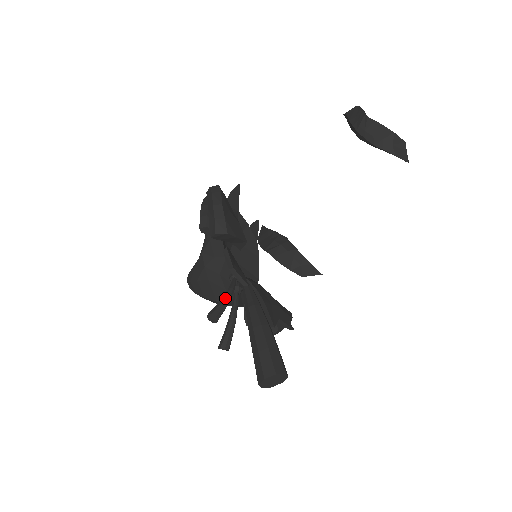
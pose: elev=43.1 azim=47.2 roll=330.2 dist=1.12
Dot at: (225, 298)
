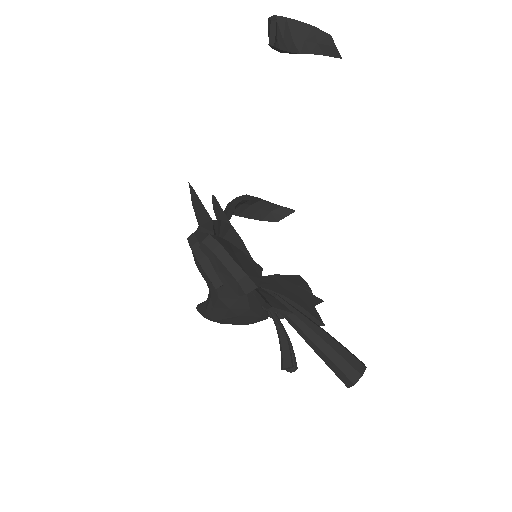
Dot at: (285, 342)
